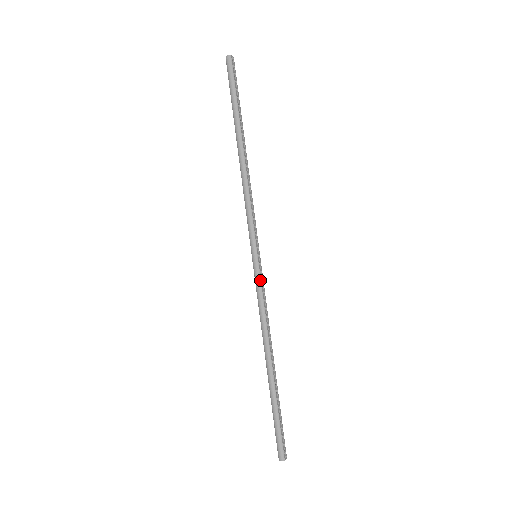
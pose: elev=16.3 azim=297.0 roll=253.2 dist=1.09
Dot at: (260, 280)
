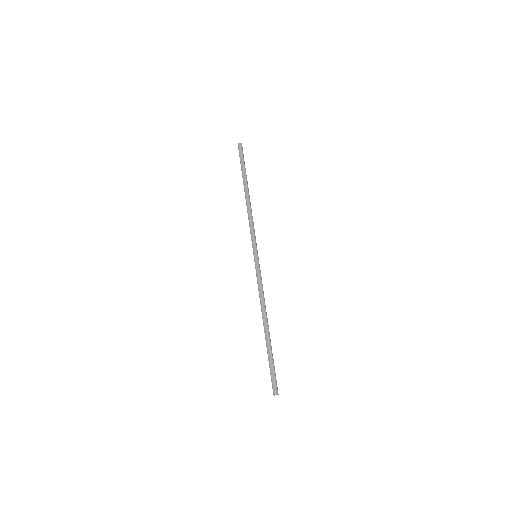
Dot at: (259, 270)
